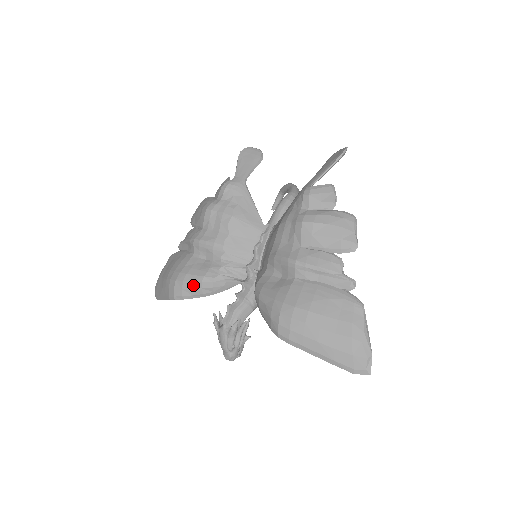
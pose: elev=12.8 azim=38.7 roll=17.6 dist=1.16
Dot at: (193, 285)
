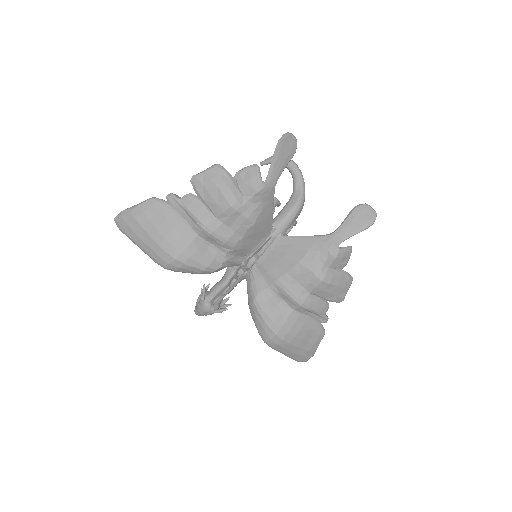
Dot at: (193, 269)
